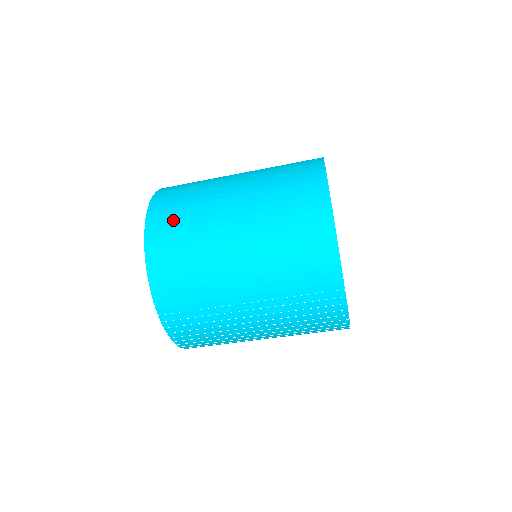
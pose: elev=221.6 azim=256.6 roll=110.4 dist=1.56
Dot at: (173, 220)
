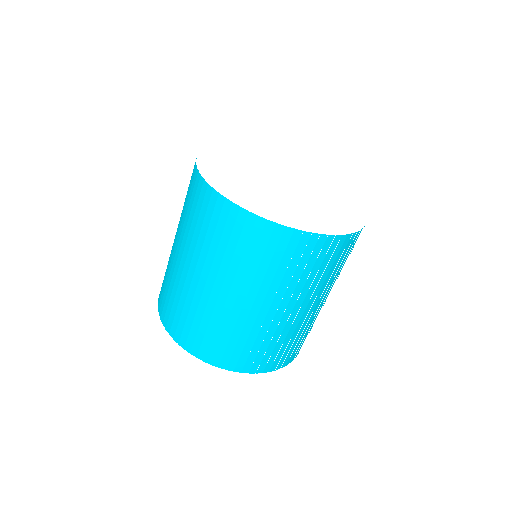
Dot at: occluded
